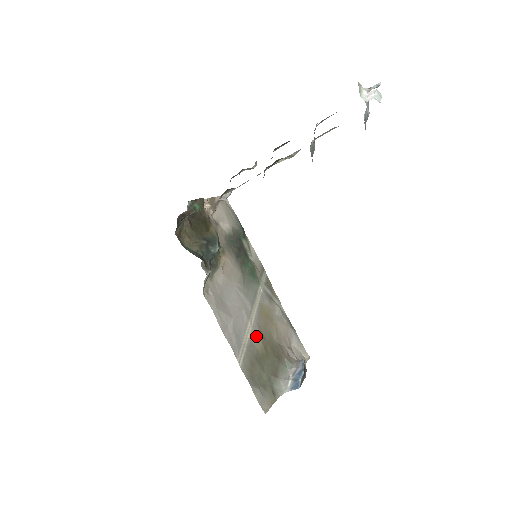
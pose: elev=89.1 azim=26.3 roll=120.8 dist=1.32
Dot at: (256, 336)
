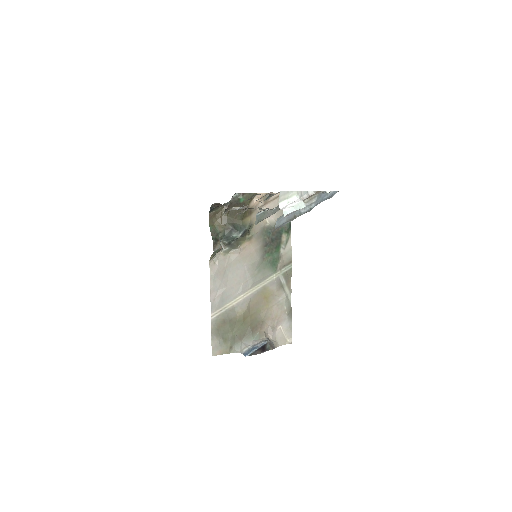
Dot at: (241, 306)
